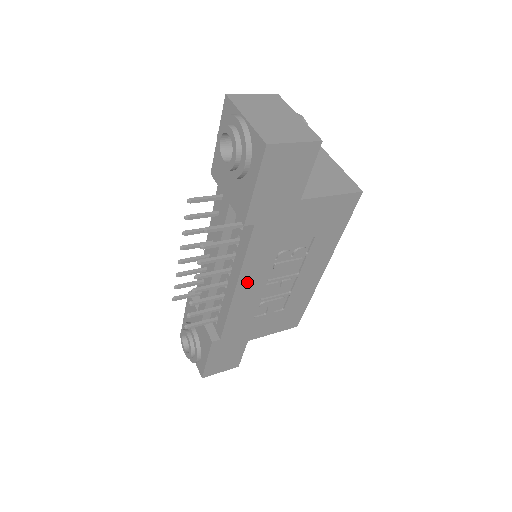
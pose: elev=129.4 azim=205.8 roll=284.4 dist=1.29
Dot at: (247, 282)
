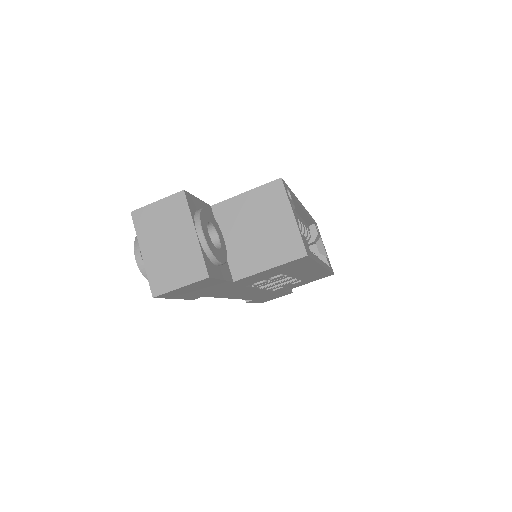
Dot at: (239, 295)
